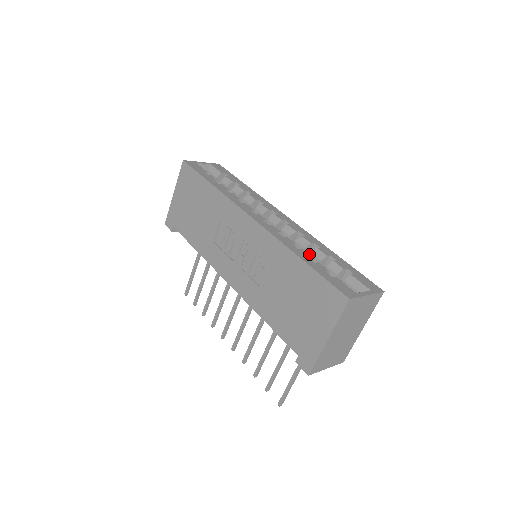
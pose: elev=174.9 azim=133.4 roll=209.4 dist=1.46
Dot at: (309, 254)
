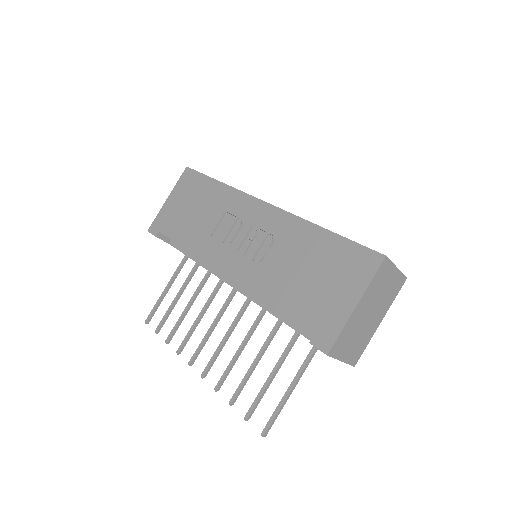
Dot at: occluded
